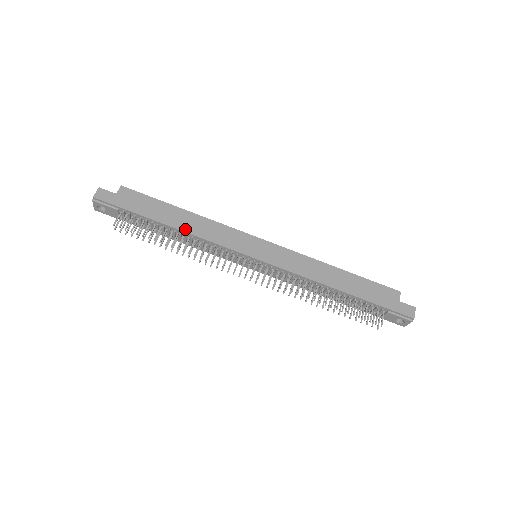
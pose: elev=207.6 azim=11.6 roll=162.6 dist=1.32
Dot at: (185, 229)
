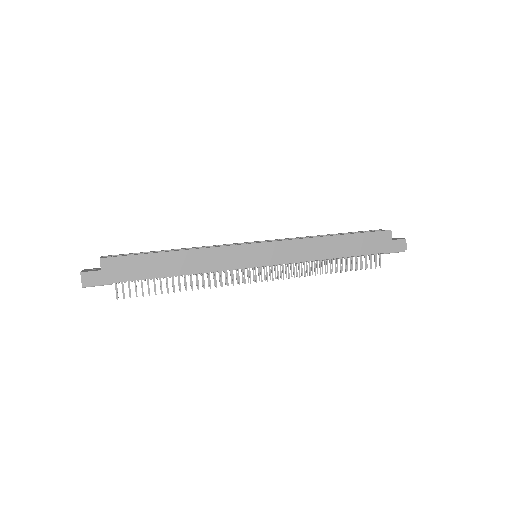
Dot at: (185, 272)
